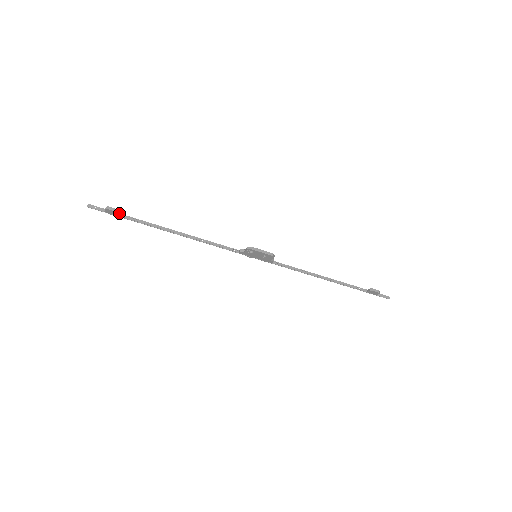
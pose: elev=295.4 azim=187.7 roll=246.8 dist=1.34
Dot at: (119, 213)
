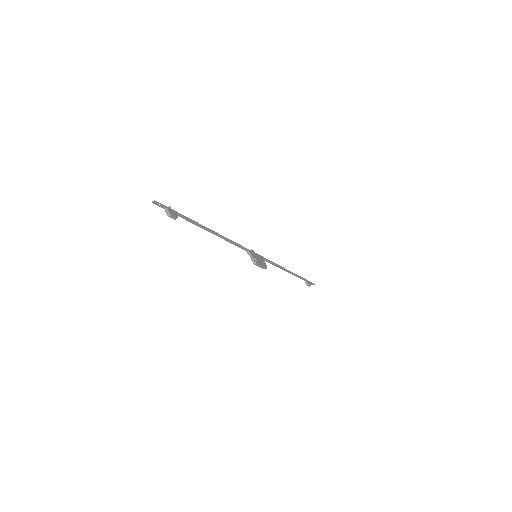
Dot at: (177, 212)
